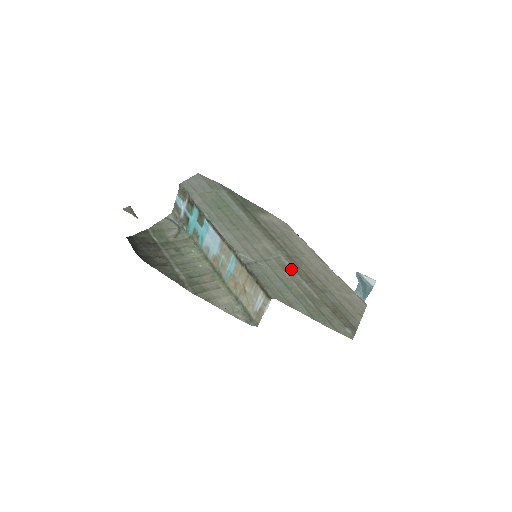
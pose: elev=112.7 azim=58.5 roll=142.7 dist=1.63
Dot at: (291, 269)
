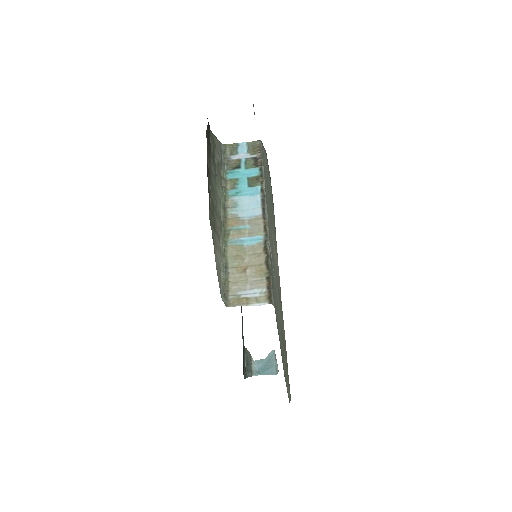
Dot at: occluded
